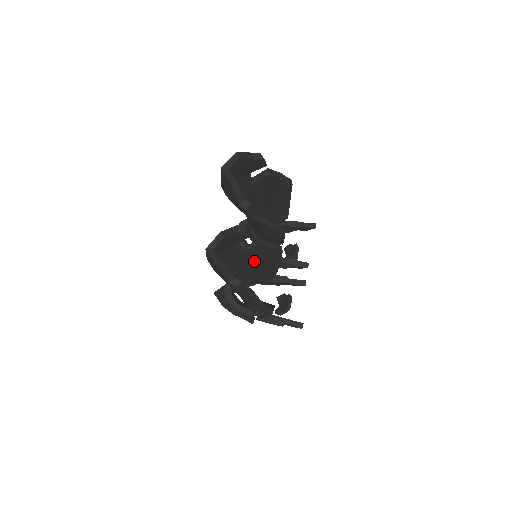
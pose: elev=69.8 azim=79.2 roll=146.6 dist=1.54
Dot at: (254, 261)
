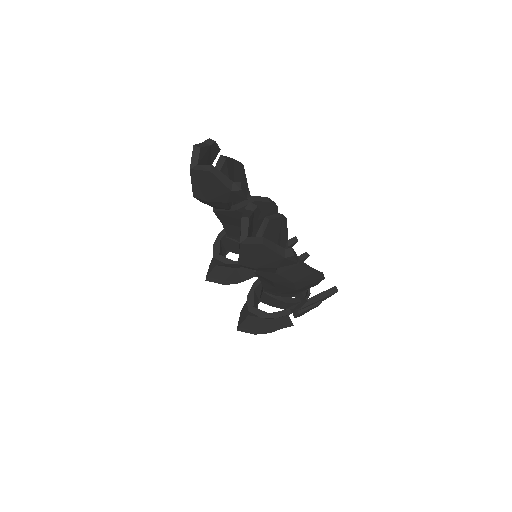
Dot at: occluded
